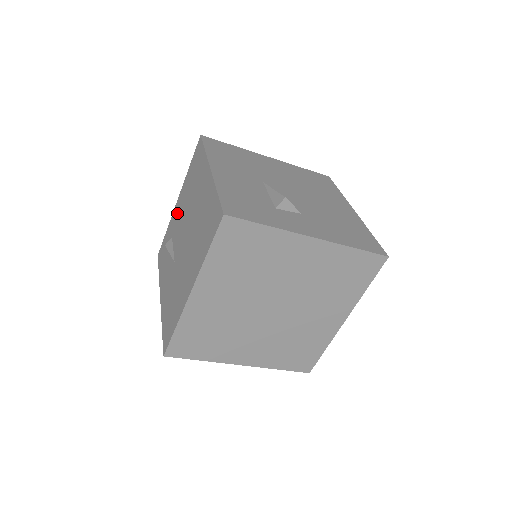
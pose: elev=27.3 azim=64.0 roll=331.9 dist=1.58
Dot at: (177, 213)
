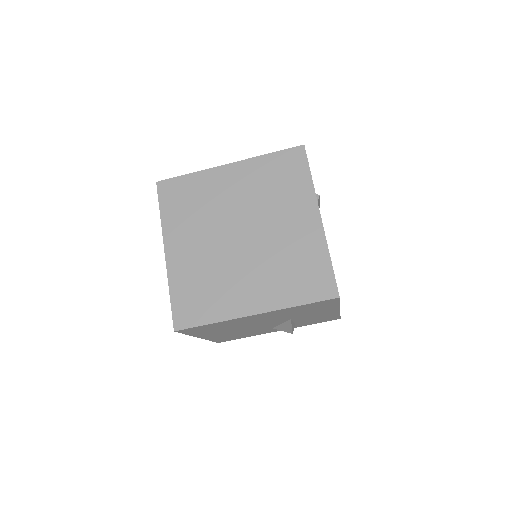
Dot at: occluded
